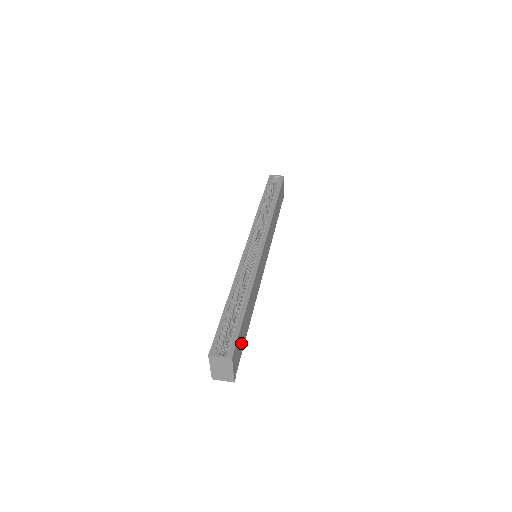
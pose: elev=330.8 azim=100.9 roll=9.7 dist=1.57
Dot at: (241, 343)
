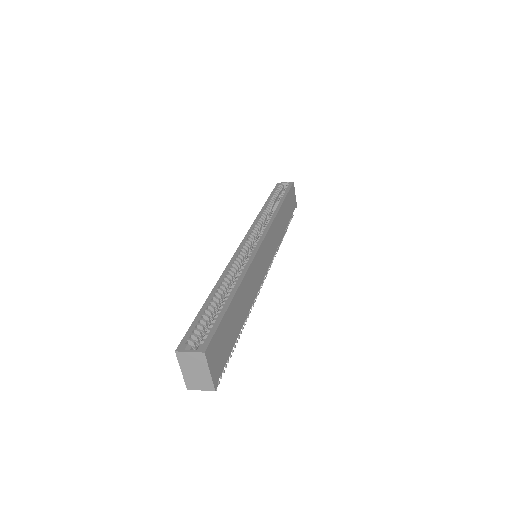
Dot at: (225, 342)
